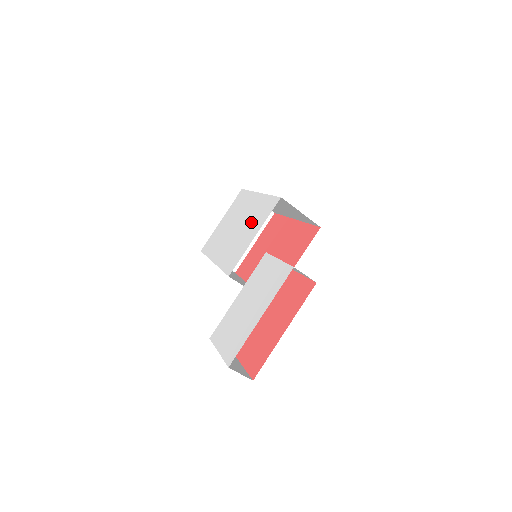
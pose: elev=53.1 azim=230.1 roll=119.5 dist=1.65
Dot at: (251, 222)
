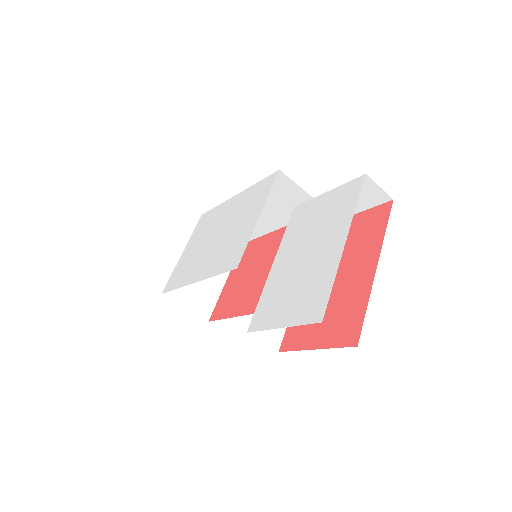
Dot at: (241, 214)
